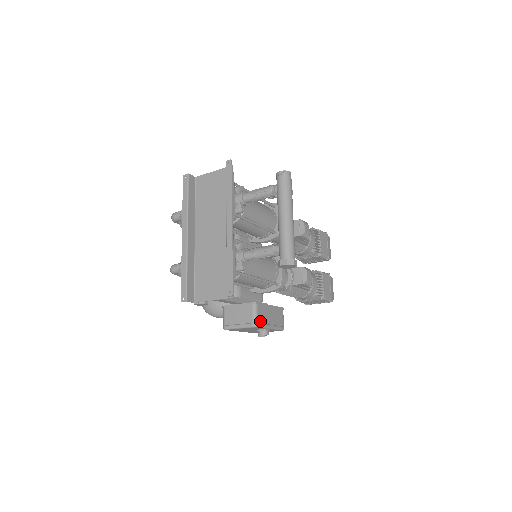
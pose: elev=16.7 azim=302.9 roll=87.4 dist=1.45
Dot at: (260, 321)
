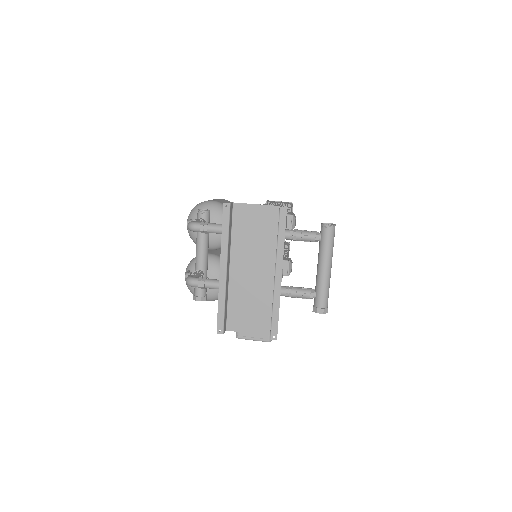
Dot at: occluded
